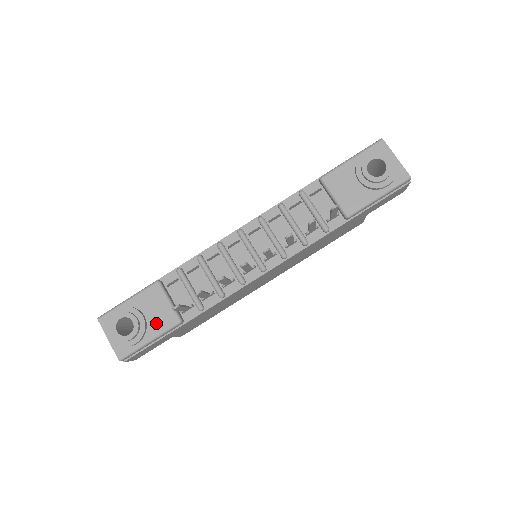
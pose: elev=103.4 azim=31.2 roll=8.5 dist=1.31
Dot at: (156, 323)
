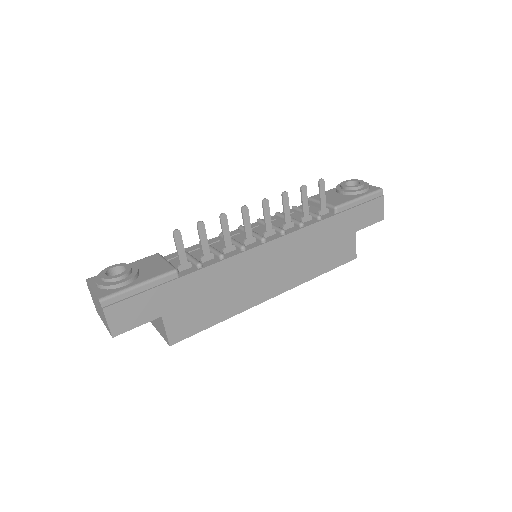
Dot at: (150, 273)
